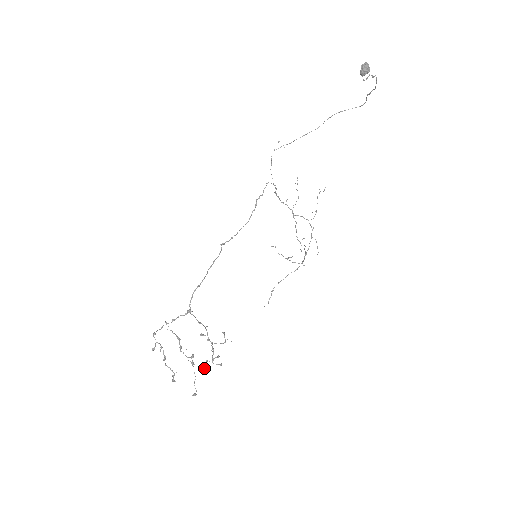
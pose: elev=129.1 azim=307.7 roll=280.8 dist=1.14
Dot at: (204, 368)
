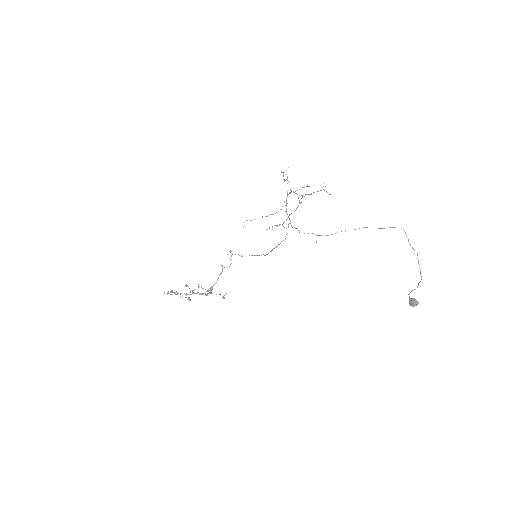
Dot at: occluded
